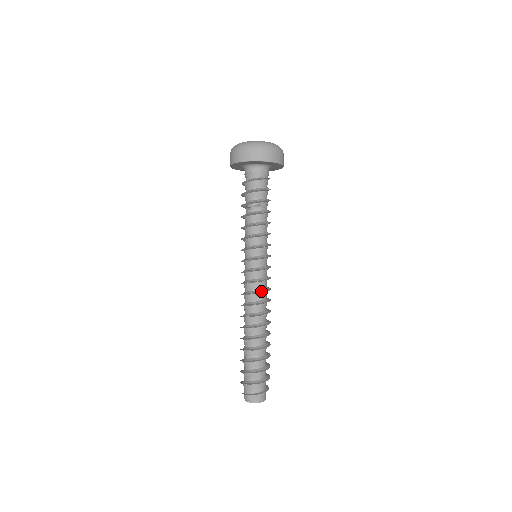
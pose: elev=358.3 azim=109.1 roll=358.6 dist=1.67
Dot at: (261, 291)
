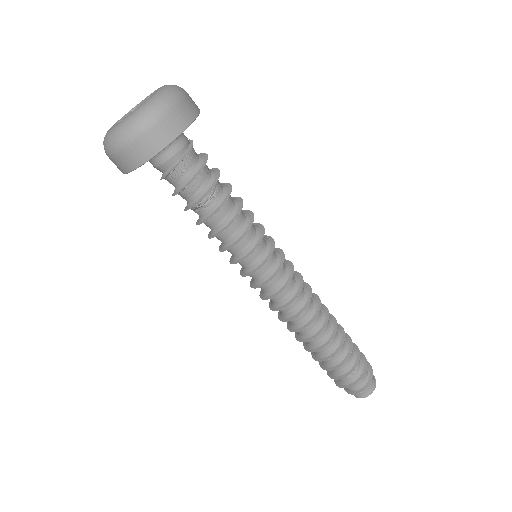
Dot at: (279, 307)
